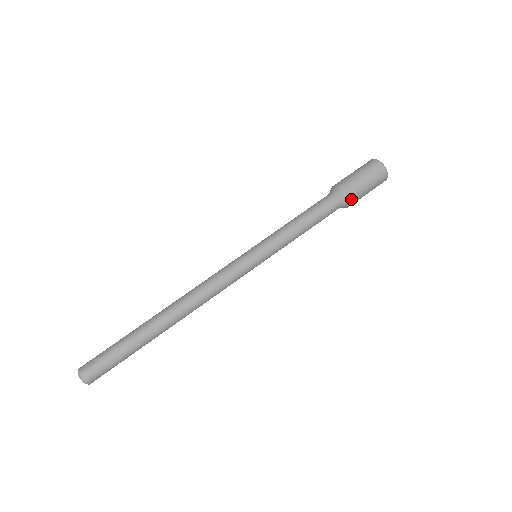
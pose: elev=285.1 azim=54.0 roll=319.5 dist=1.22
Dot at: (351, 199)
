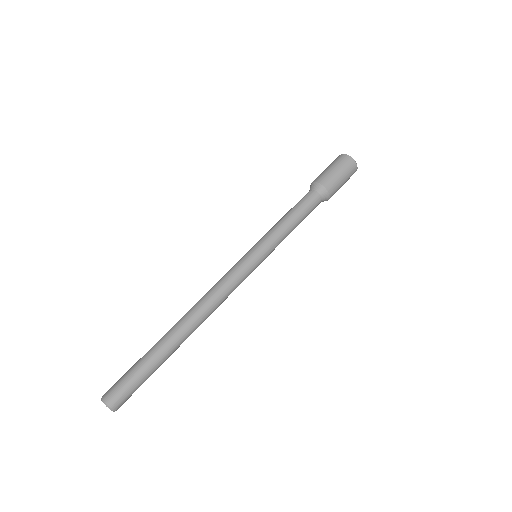
Dot at: (326, 184)
